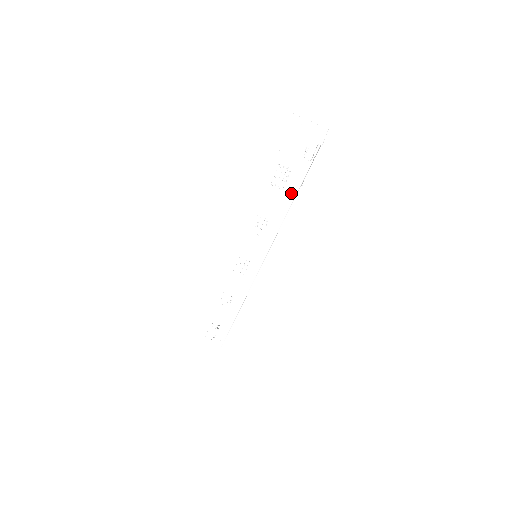
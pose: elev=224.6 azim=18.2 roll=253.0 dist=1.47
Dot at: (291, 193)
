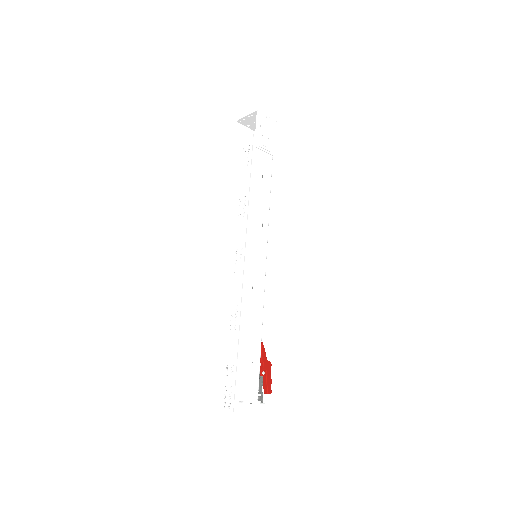
Dot at: (254, 162)
